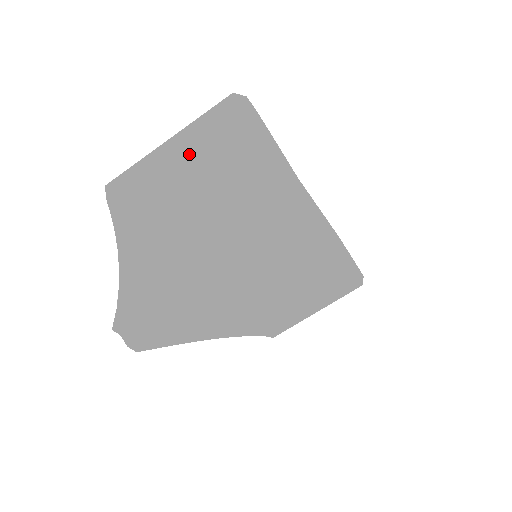
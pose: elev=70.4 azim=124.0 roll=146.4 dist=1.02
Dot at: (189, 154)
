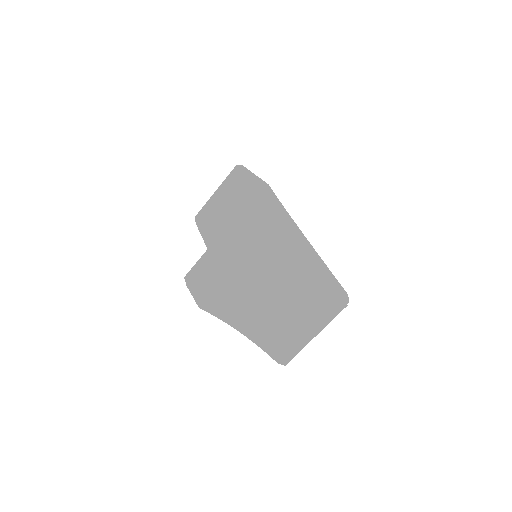
Dot at: (251, 277)
